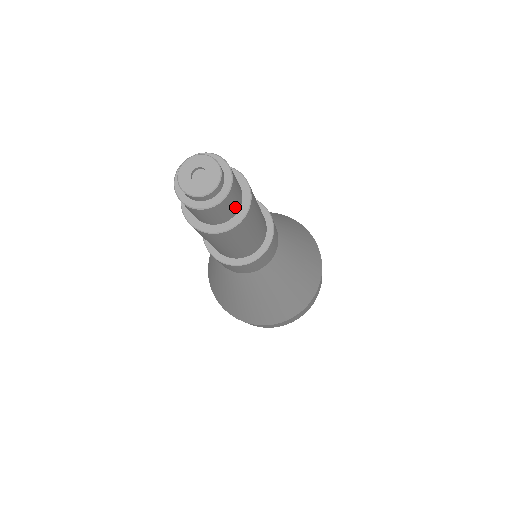
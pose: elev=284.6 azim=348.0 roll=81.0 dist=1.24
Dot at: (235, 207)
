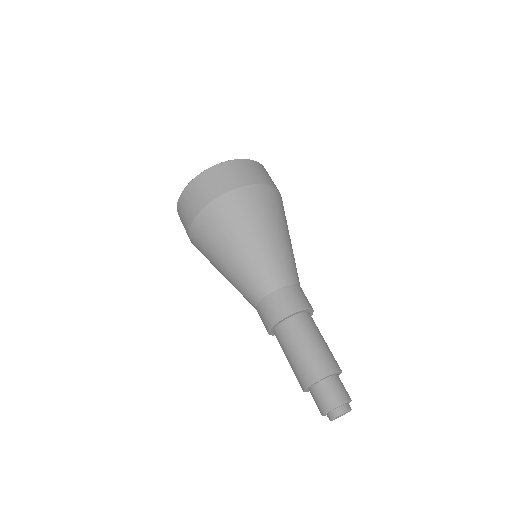
Dot at: occluded
